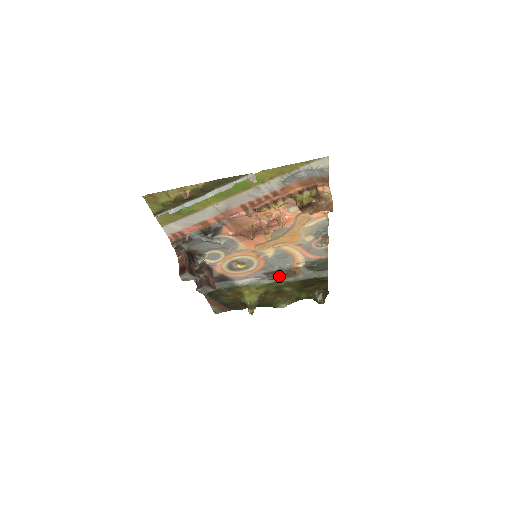
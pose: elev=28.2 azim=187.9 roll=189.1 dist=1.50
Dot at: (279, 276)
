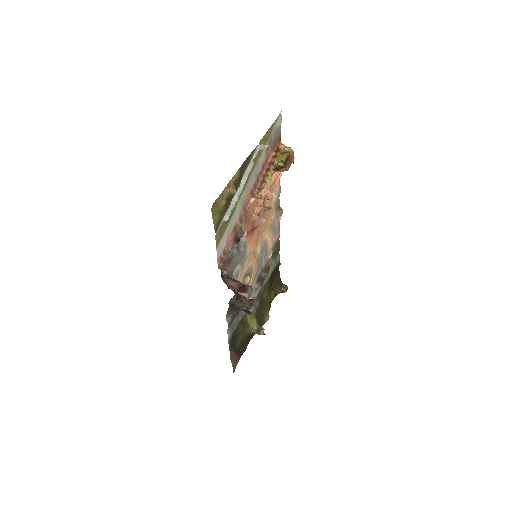
Dot at: (264, 277)
